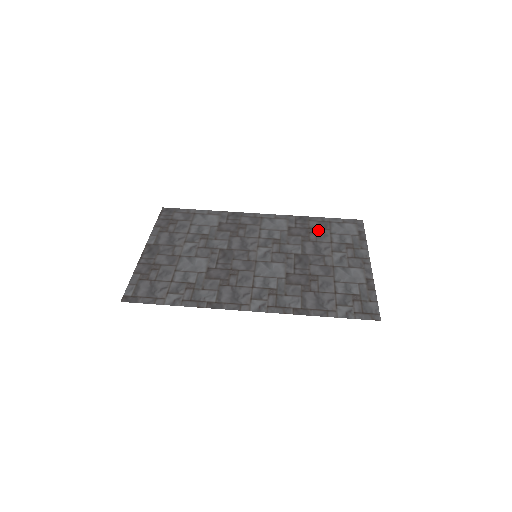
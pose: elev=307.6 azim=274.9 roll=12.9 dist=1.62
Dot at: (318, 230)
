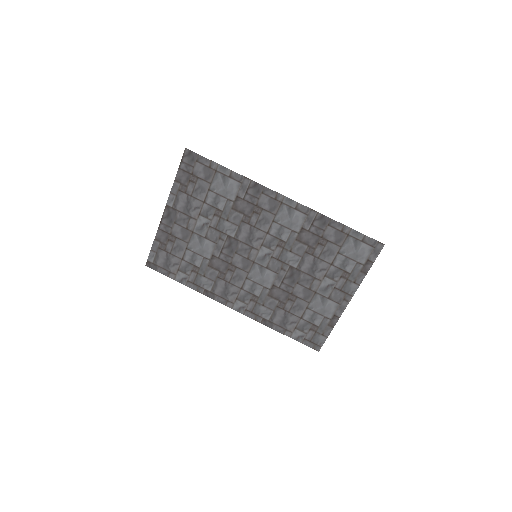
Dot at: (329, 243)
